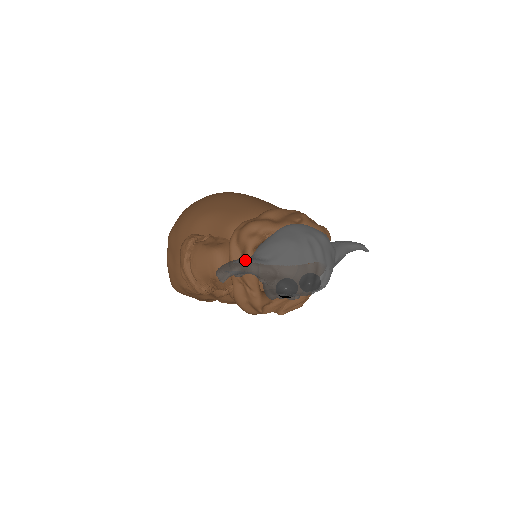
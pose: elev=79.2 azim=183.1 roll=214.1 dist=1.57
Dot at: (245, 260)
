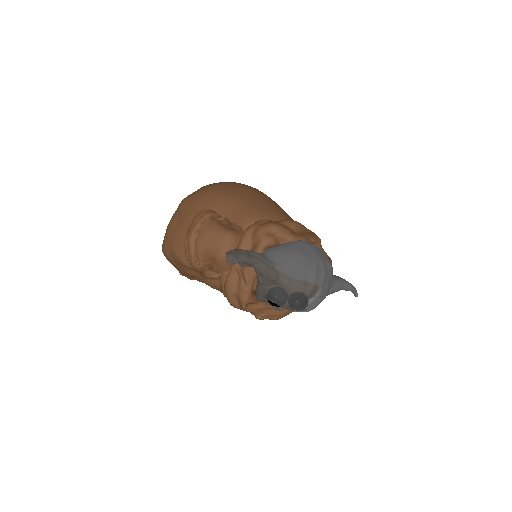
Dot at: (256, 254)
